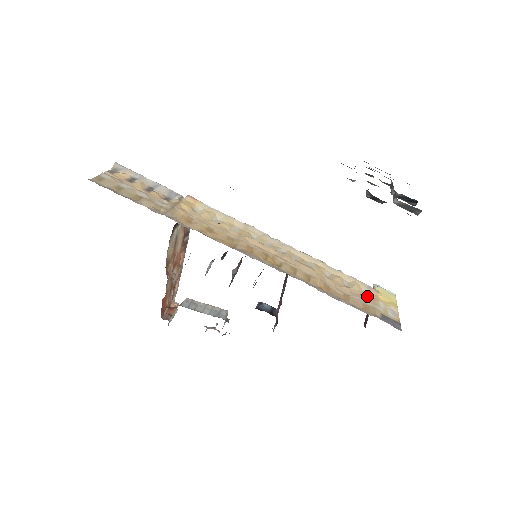
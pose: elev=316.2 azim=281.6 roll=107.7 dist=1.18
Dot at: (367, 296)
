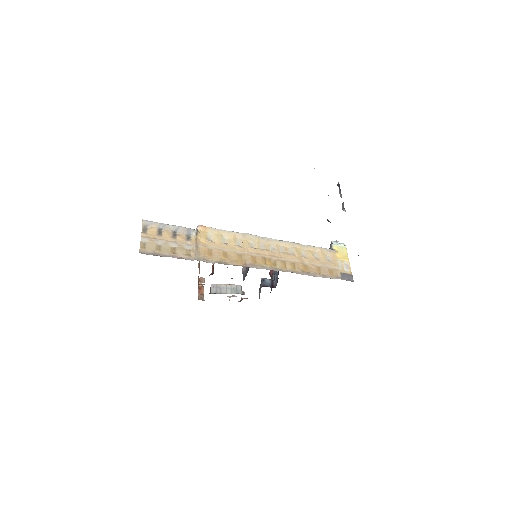
Dot at: (330, 260)
